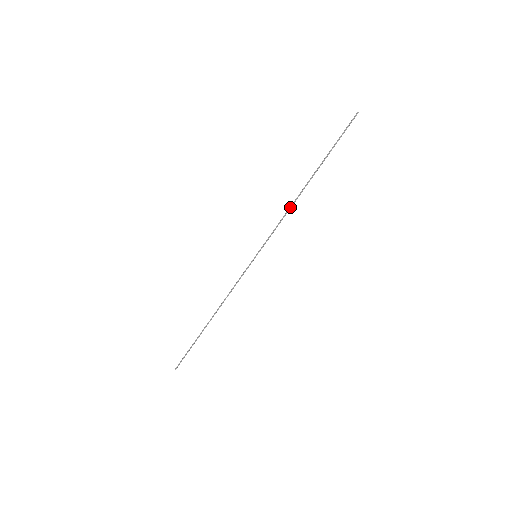
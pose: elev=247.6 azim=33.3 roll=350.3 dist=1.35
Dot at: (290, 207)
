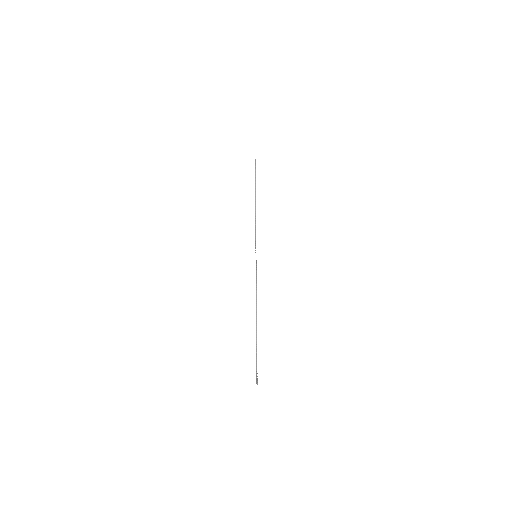
Dot at: occluded
